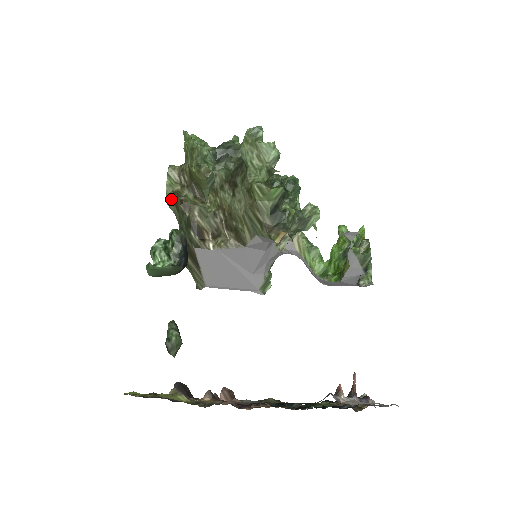
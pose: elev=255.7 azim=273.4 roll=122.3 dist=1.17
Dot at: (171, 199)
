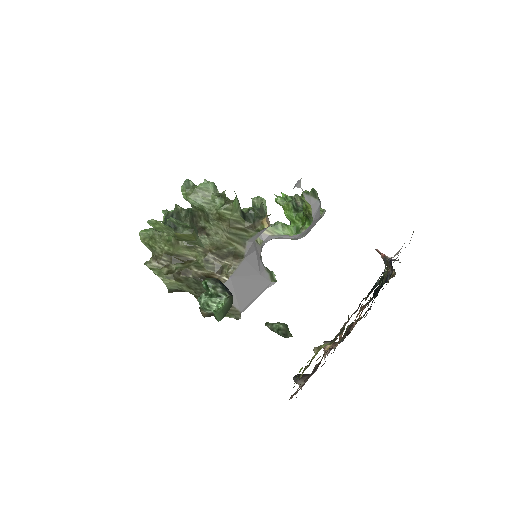
Dot at: (169, 280)
